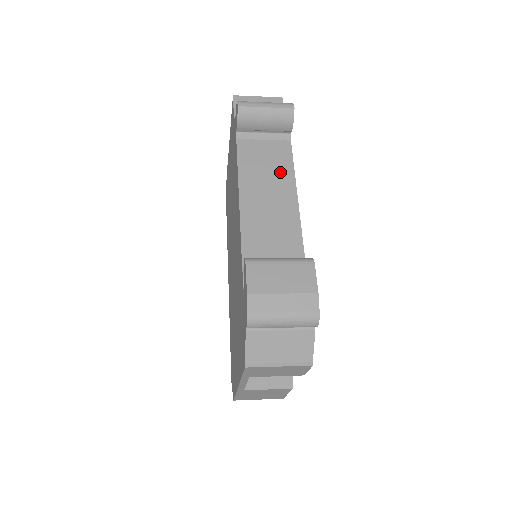
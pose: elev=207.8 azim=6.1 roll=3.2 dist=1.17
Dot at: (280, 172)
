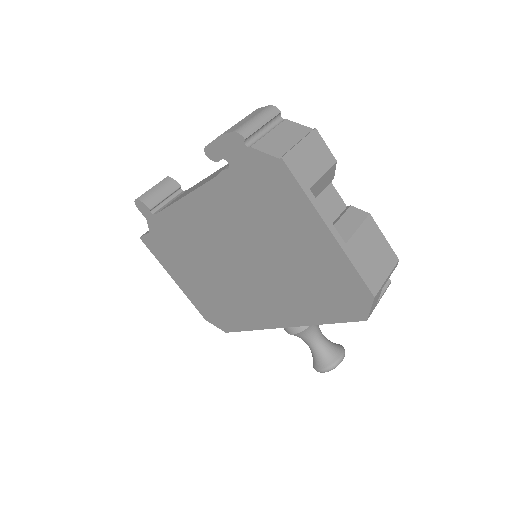
Dot at: (194, 186)
